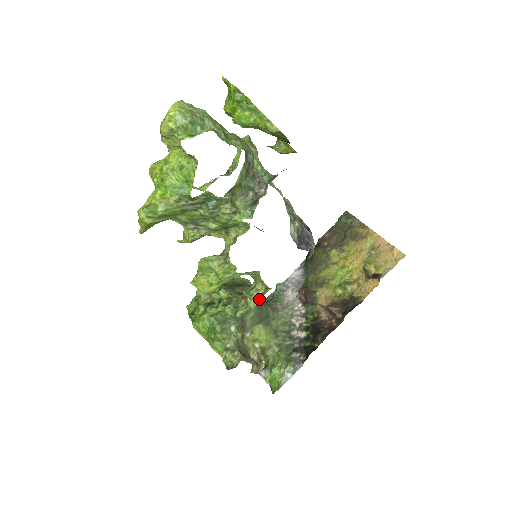
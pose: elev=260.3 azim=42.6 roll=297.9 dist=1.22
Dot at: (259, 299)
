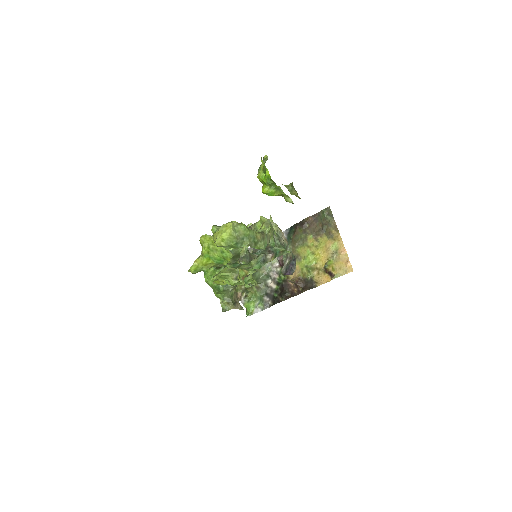
Dot at: occluded
